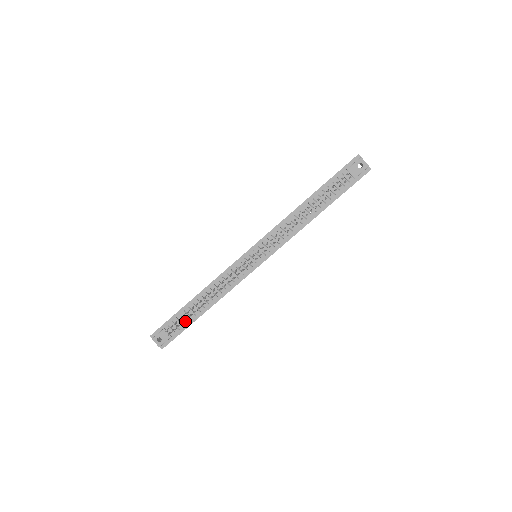
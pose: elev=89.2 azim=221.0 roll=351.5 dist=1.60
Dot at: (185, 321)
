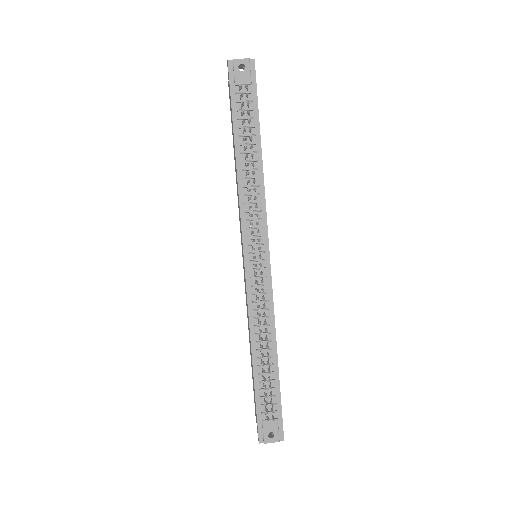
Dot at: (271, 390)
